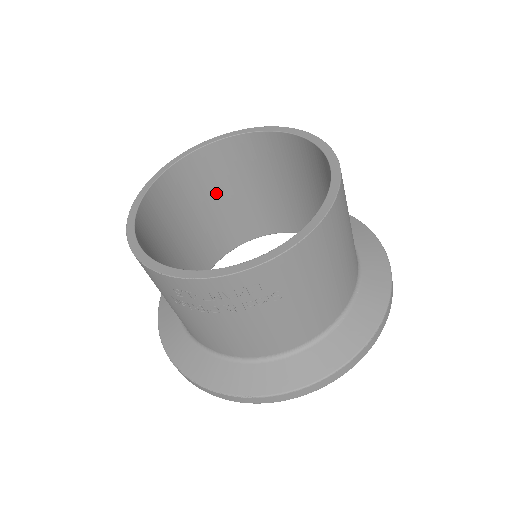
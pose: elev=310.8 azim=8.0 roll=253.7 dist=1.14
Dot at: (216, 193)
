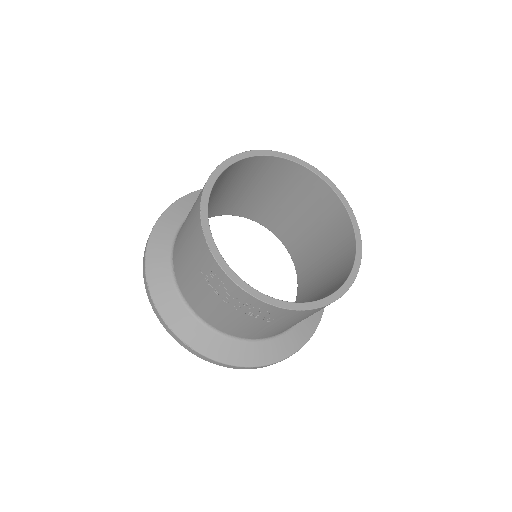
Dot at: (259, 184)
